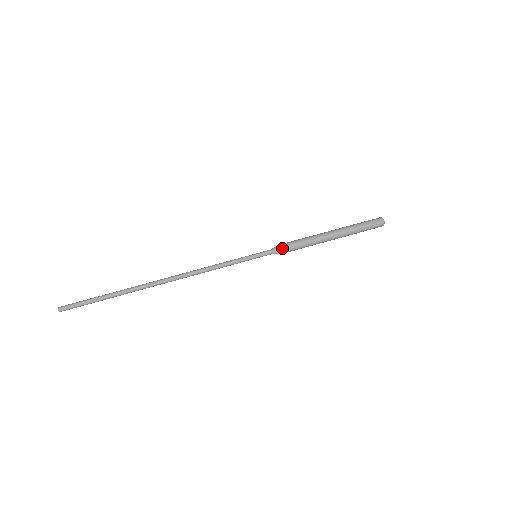
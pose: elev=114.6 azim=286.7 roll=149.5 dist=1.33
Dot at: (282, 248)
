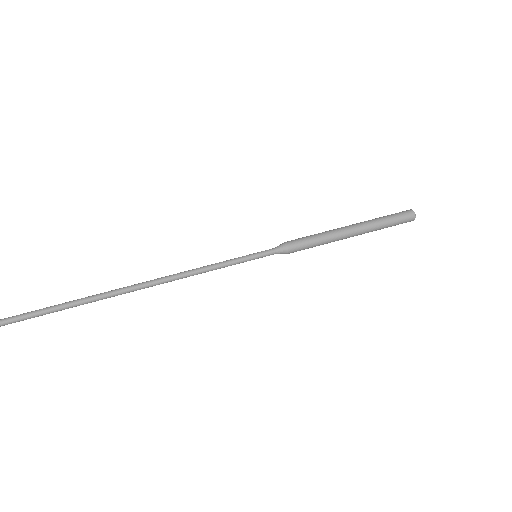
Dot at: (290, 250)
